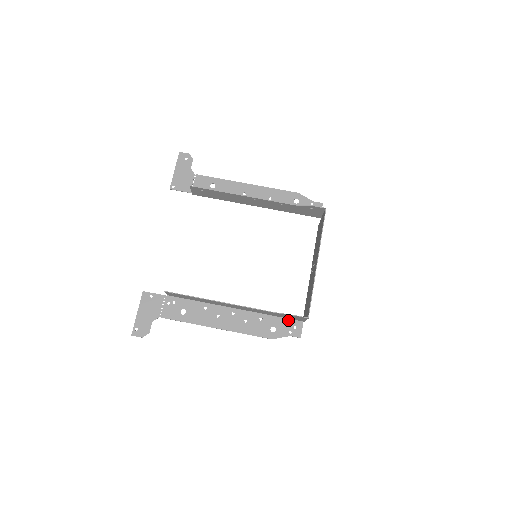
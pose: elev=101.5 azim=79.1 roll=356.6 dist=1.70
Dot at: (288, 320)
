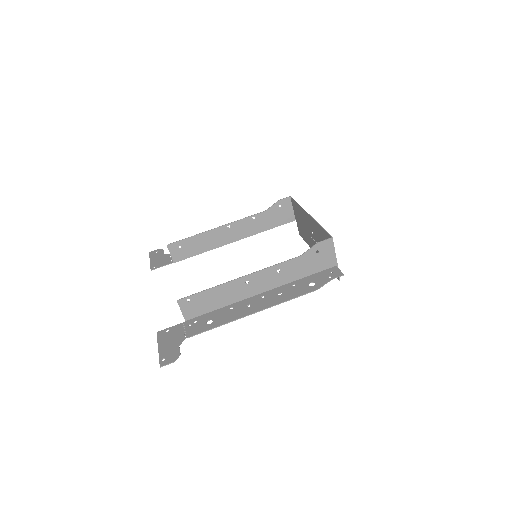
Dot at: (321, 272)
